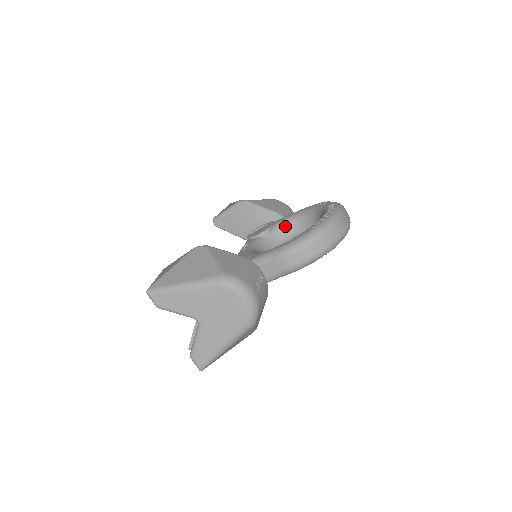
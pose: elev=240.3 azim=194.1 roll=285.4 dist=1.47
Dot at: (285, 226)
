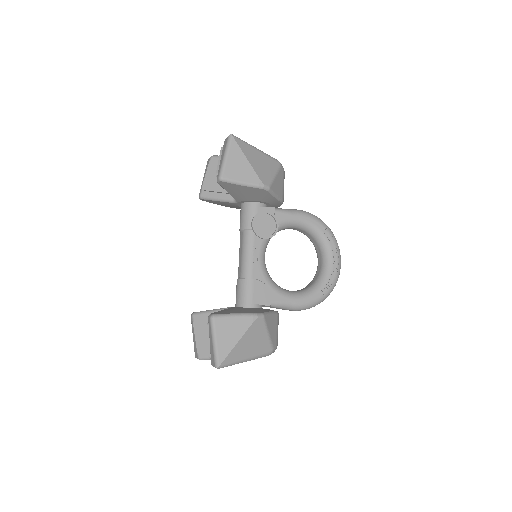
Dot at: (286, 228)
